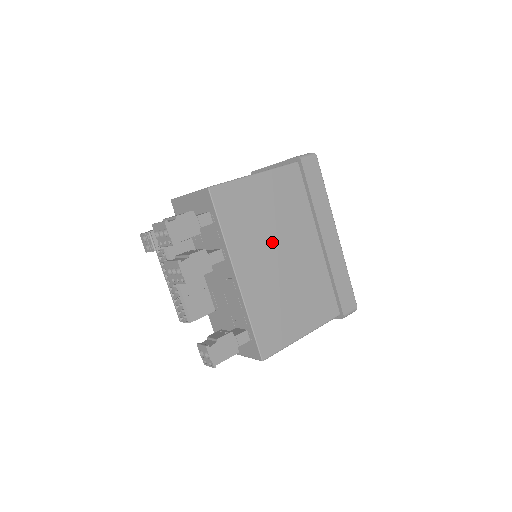
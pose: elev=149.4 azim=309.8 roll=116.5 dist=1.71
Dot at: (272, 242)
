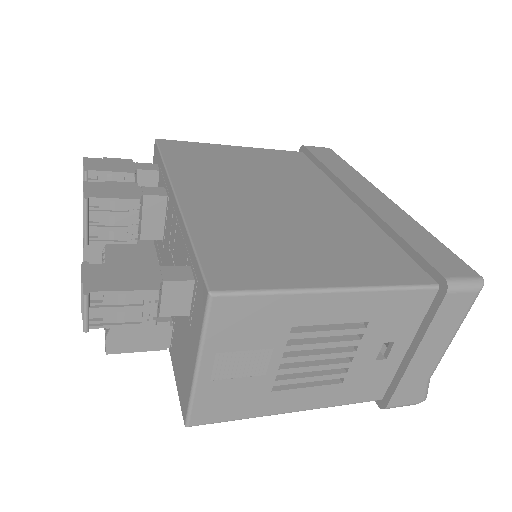
Dot at: (254, 185)
